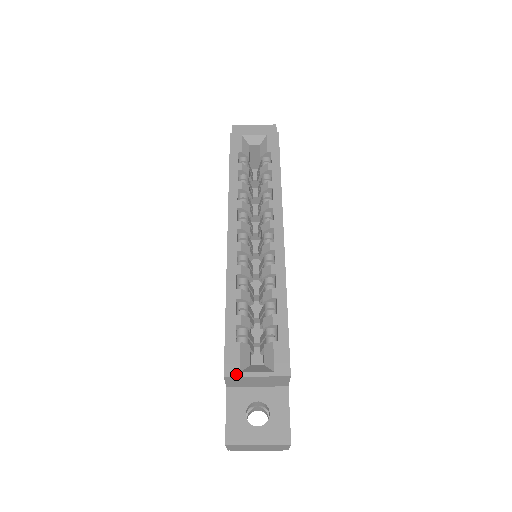
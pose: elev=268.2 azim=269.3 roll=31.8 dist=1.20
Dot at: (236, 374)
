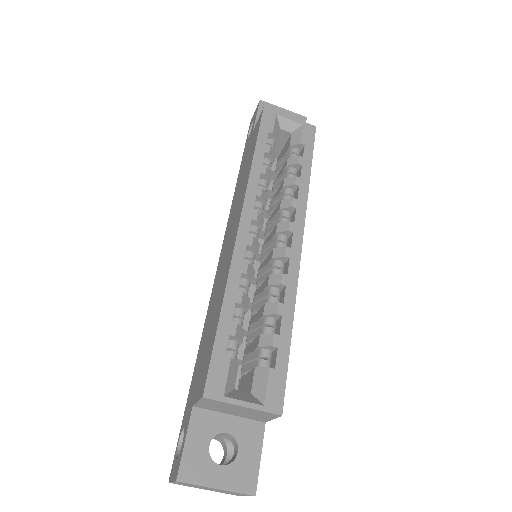
Dot at: (218, 397)
